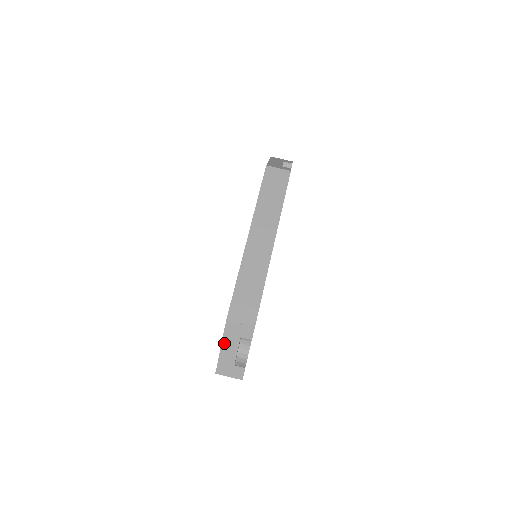
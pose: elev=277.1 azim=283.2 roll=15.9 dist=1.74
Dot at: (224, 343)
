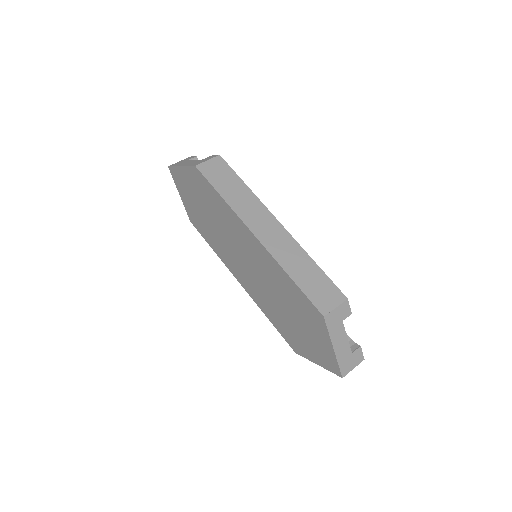
Dot at: (334, 341)
